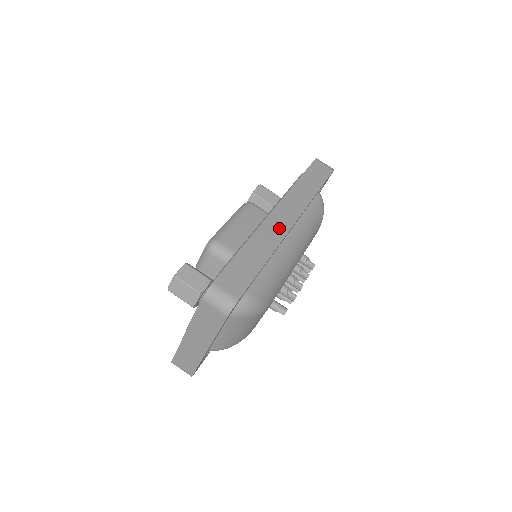
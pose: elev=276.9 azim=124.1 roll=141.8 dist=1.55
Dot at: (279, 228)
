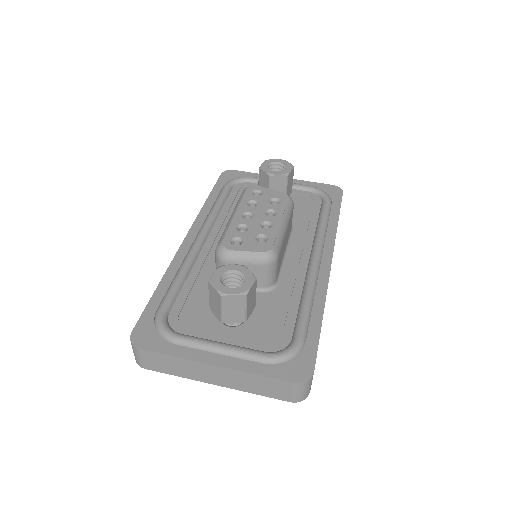
Dot at: occluded
